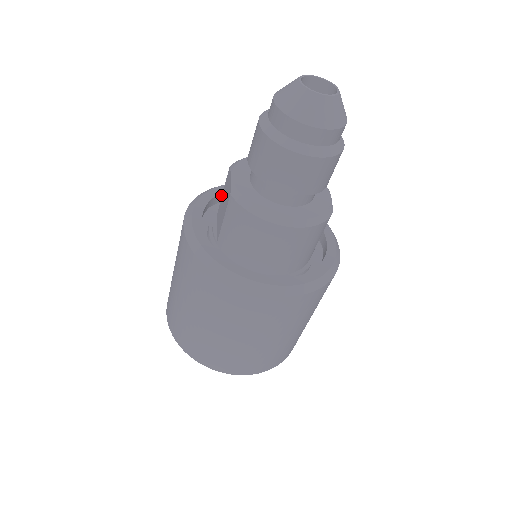
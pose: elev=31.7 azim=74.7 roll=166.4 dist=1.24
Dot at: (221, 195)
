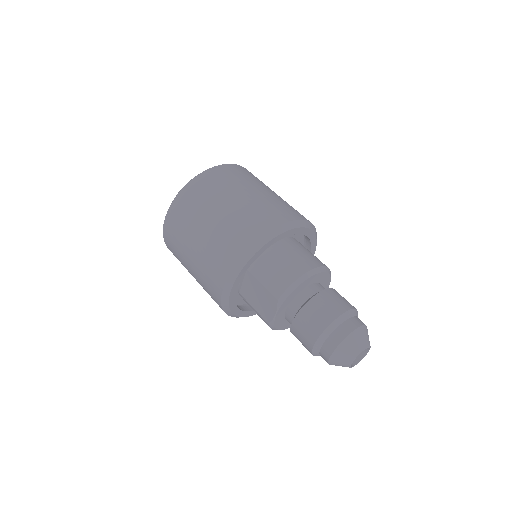
Dot at: (256, 255)
